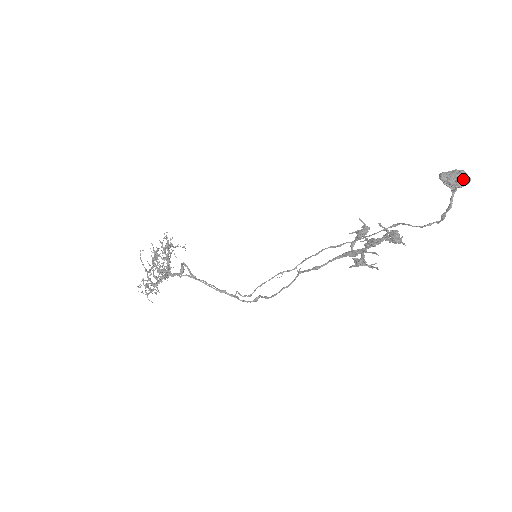
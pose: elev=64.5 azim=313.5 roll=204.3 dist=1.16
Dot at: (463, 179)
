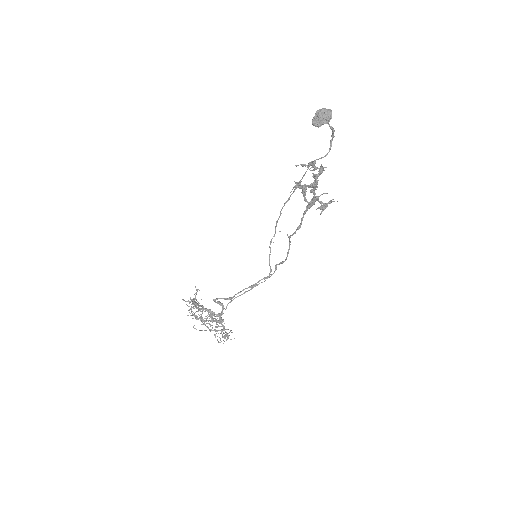
Dot at: (328, 116)
